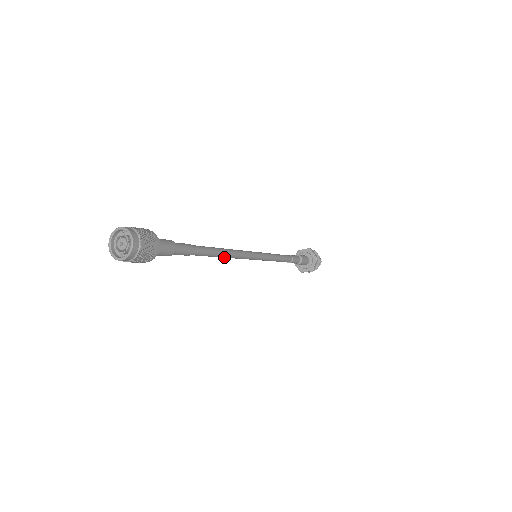
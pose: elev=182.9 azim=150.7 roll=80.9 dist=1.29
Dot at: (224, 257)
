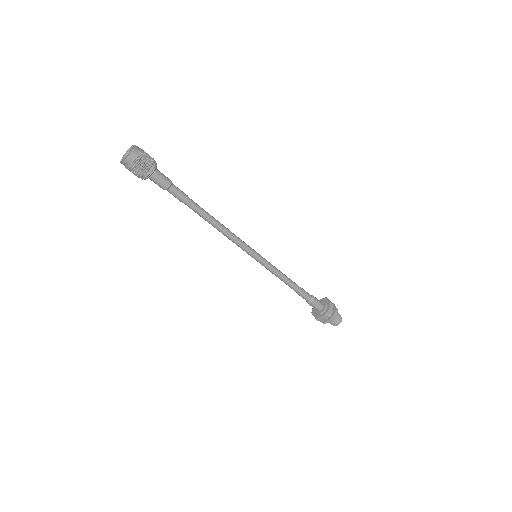
Dot at: (219, 229)
